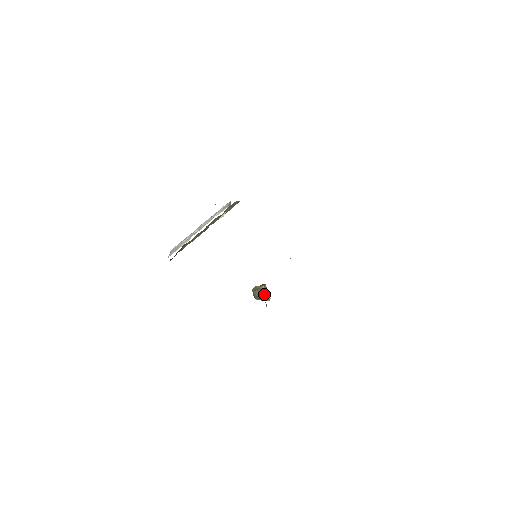
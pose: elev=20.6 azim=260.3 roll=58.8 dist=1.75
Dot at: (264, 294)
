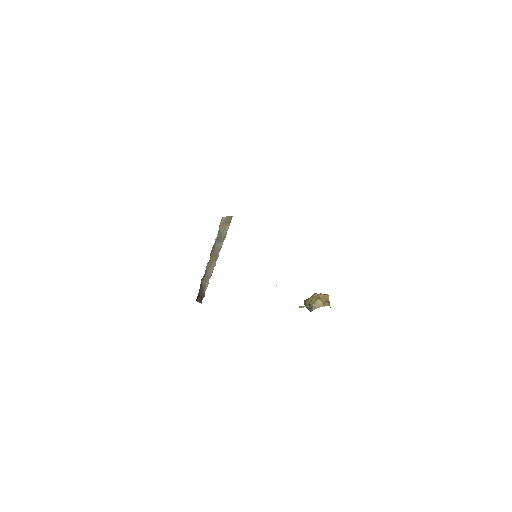
Dot at: (312, 301)
